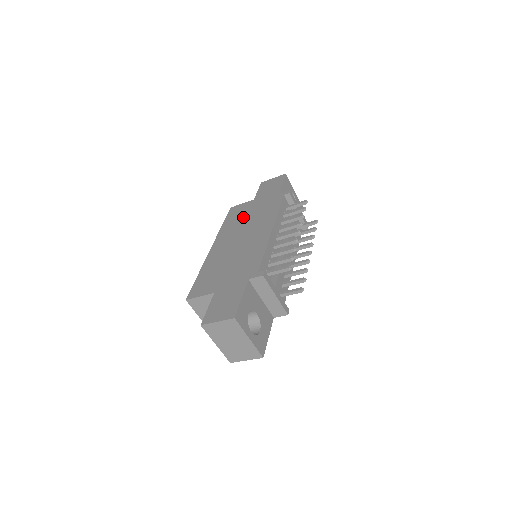
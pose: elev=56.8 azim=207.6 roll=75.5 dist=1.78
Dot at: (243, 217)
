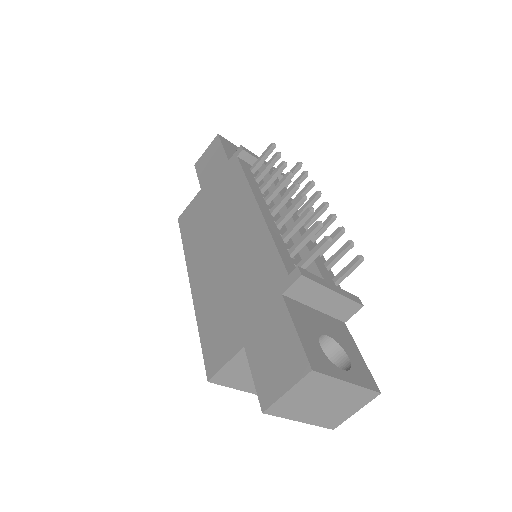
Dot at: (203, 218)
